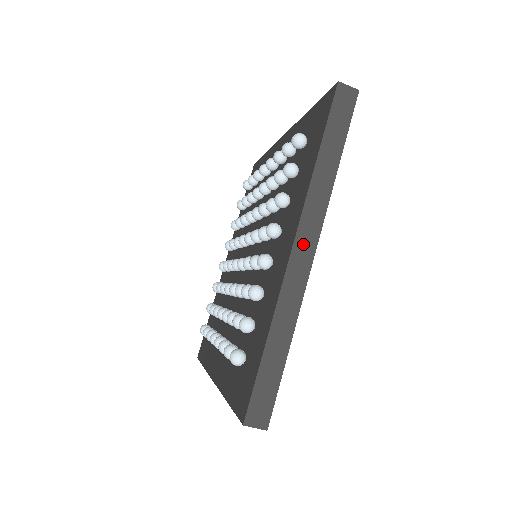
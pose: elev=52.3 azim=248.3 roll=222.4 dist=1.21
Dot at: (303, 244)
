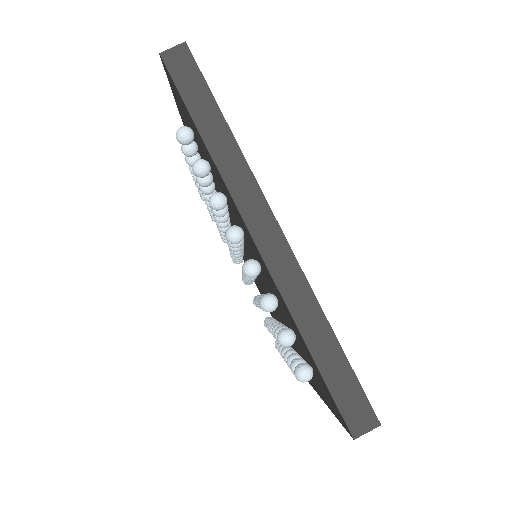
Dot at: (261, 230)
